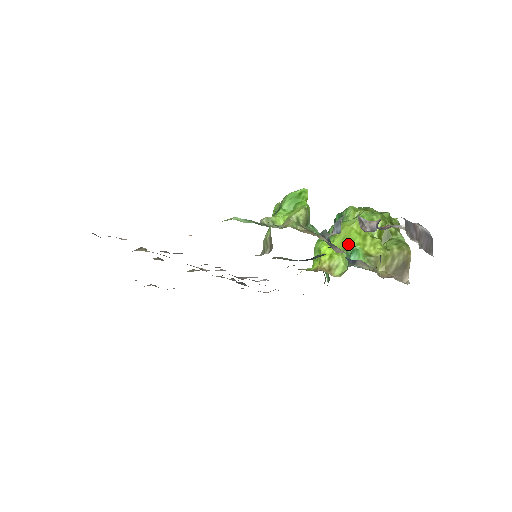
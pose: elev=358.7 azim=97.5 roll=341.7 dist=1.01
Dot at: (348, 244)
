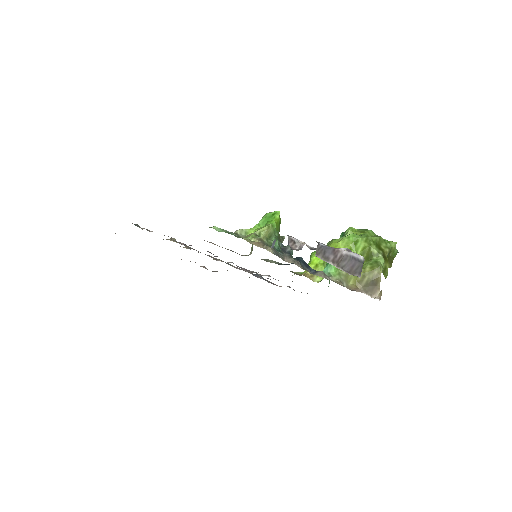
Dot at: occluded
